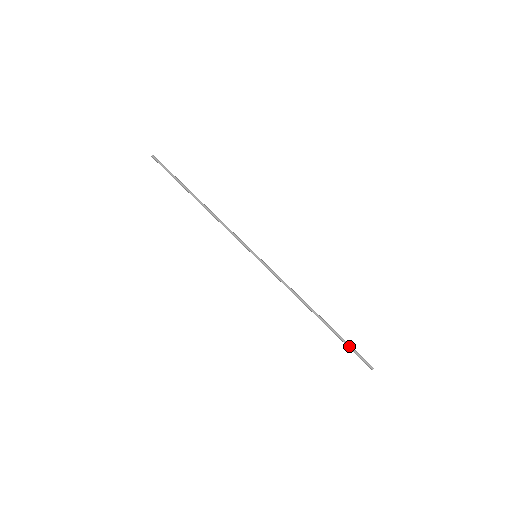
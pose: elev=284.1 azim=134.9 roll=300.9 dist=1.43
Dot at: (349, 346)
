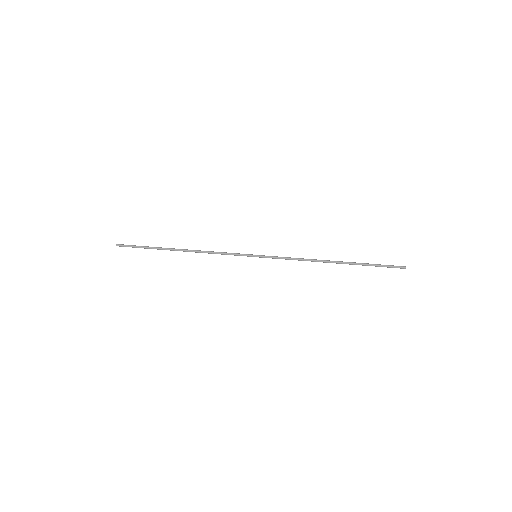
Dot at: (376, 265)
